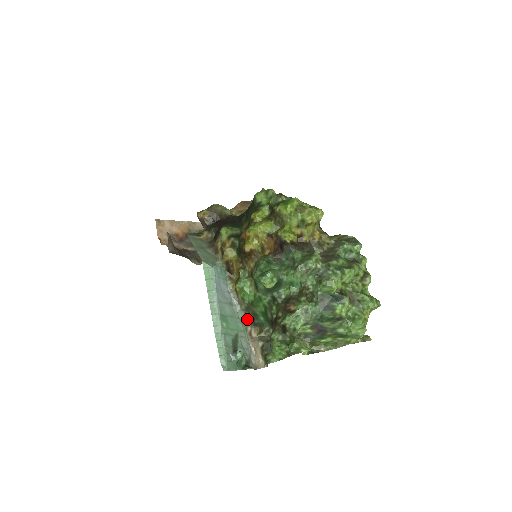
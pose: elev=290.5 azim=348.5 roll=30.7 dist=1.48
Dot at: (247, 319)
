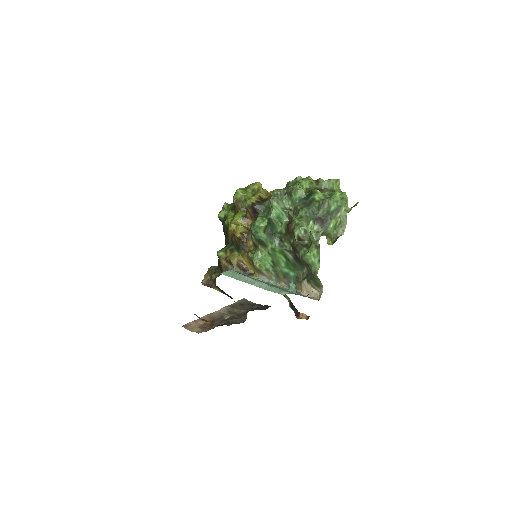
Dot at: (286, 288)
